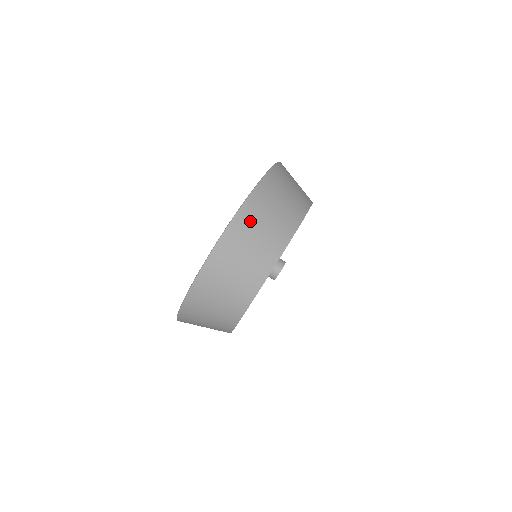
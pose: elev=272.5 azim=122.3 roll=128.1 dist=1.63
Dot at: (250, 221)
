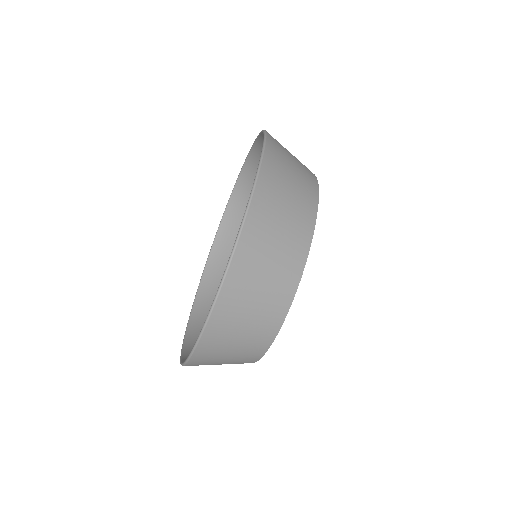
Dot at: (252, 255)
